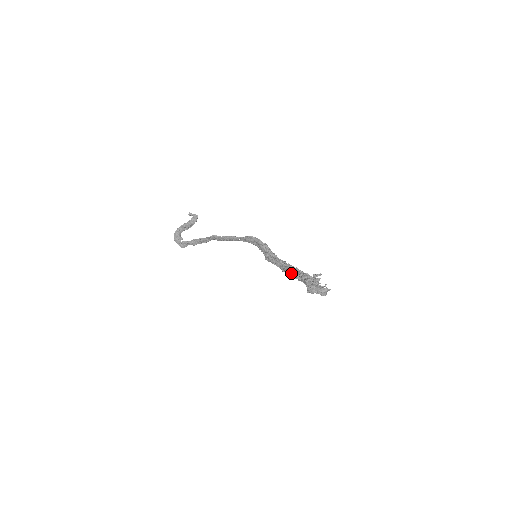
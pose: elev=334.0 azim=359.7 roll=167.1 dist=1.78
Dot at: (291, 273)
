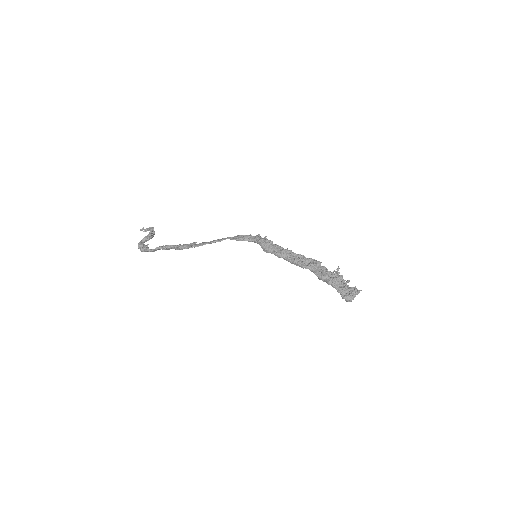
Dot at: occluded
